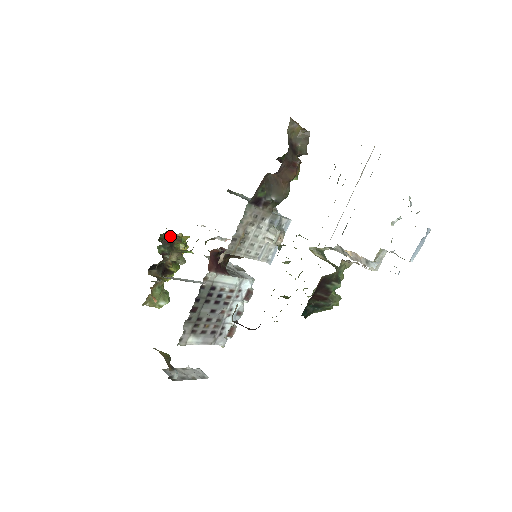
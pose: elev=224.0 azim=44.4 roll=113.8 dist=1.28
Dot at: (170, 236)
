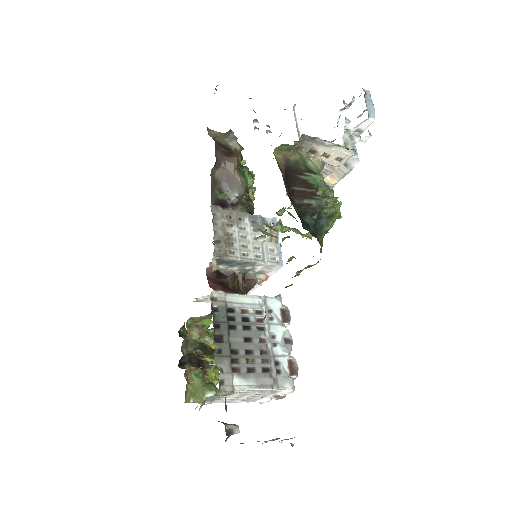
Dot at: occluded
